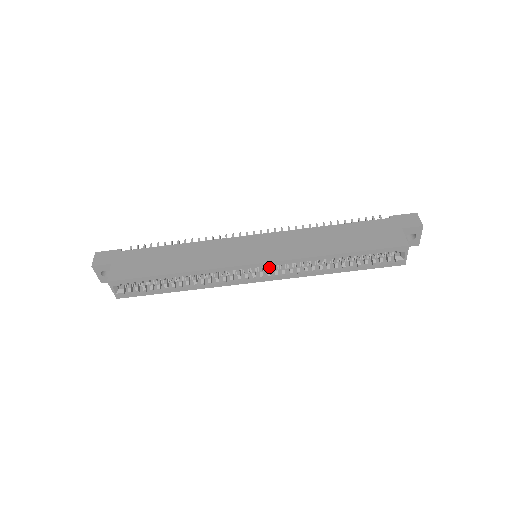
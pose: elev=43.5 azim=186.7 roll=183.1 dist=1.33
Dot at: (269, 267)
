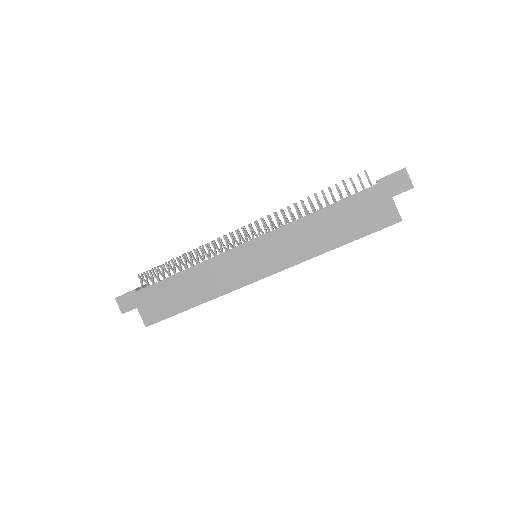
Dot at: occluded
